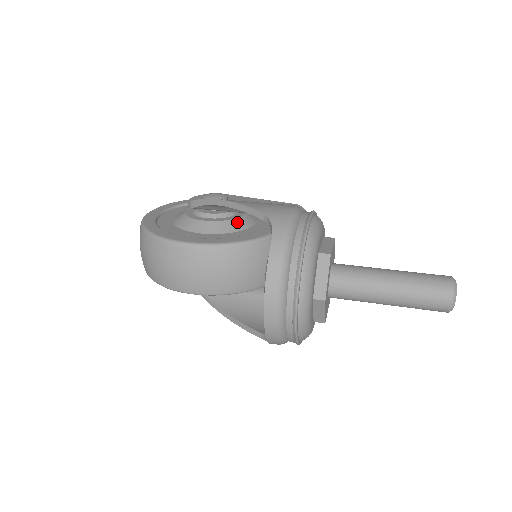
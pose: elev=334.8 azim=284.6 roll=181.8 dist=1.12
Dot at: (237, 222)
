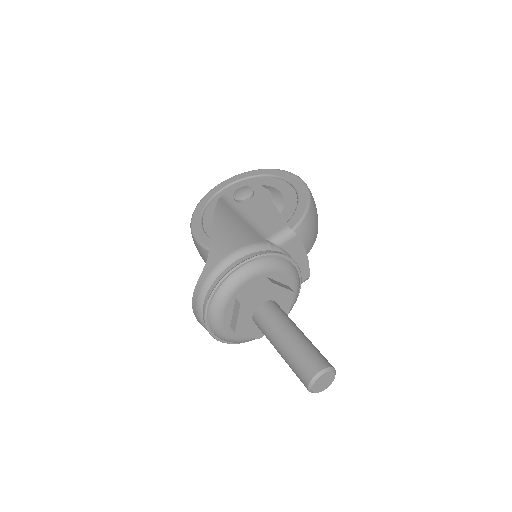
Dot at: occluded
